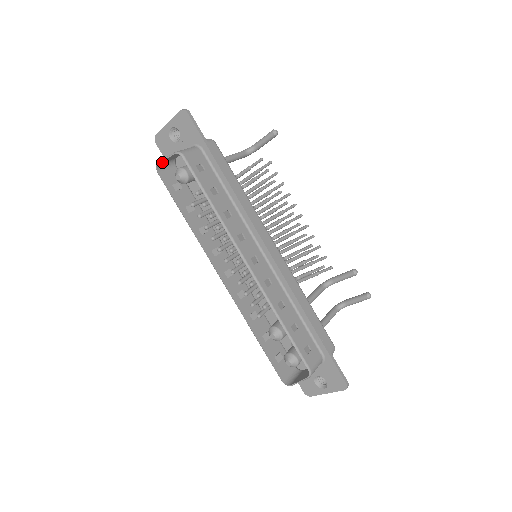
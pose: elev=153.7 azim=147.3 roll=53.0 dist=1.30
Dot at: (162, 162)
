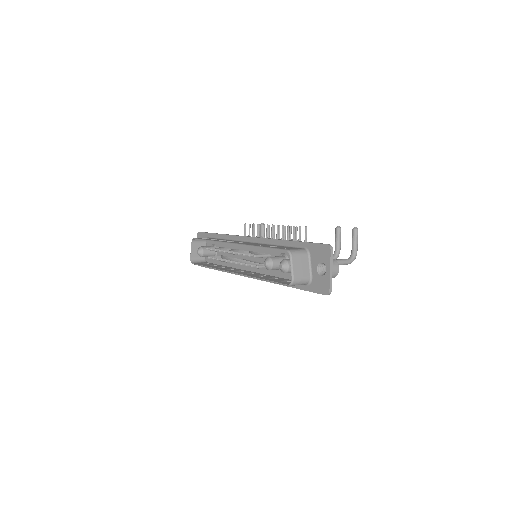
Dot at: (194, 259)
